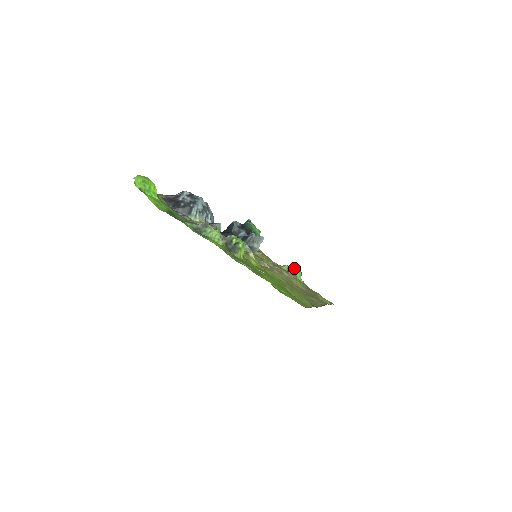
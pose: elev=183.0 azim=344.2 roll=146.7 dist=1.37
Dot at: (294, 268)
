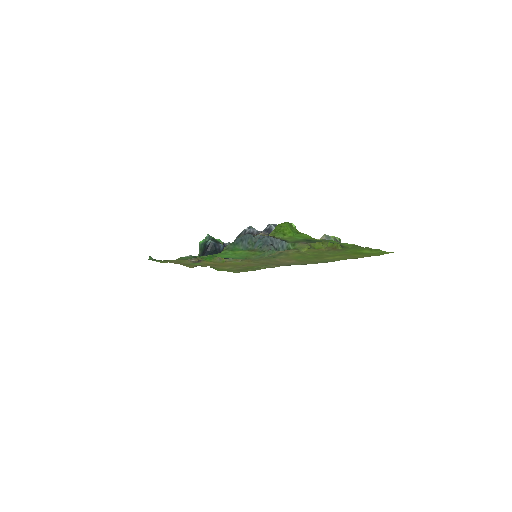
Dot at: occluded
